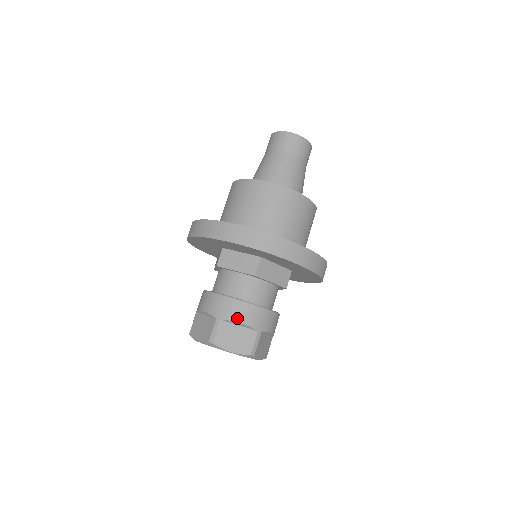
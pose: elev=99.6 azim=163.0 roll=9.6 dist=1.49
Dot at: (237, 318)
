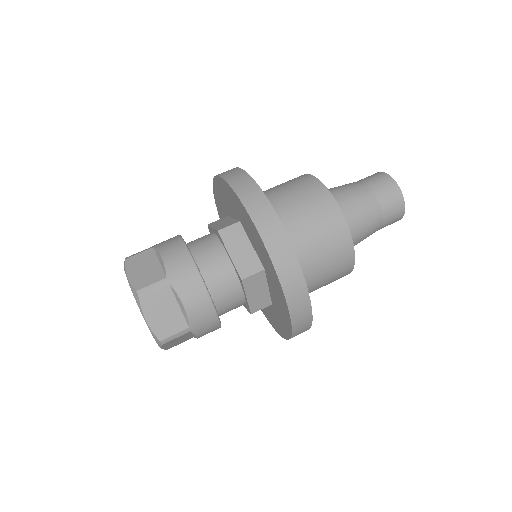
Dot at: (185, 298)
